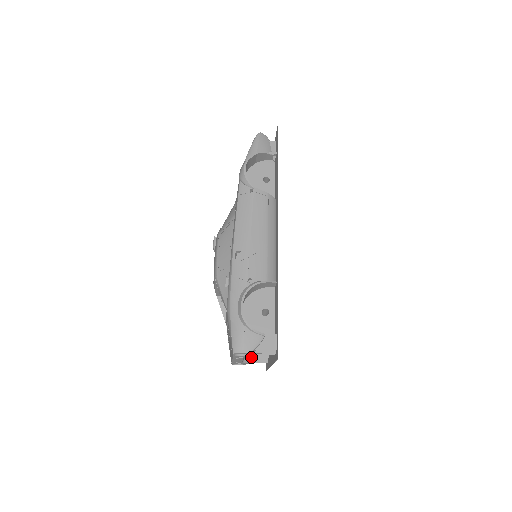
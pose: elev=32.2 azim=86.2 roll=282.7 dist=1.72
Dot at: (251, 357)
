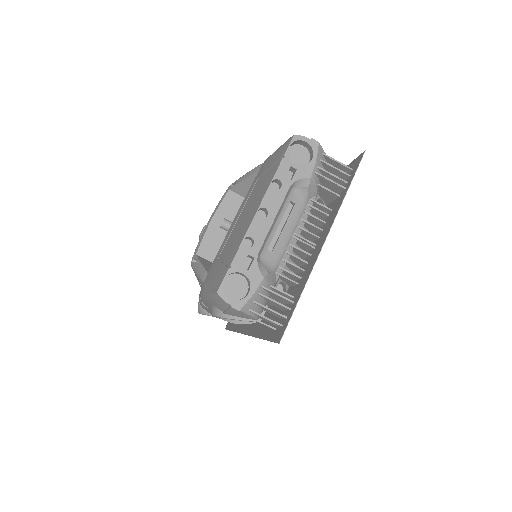
Dot at: (269, 269)
